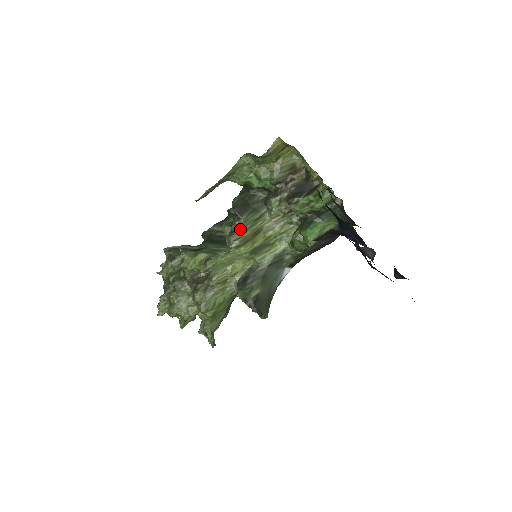
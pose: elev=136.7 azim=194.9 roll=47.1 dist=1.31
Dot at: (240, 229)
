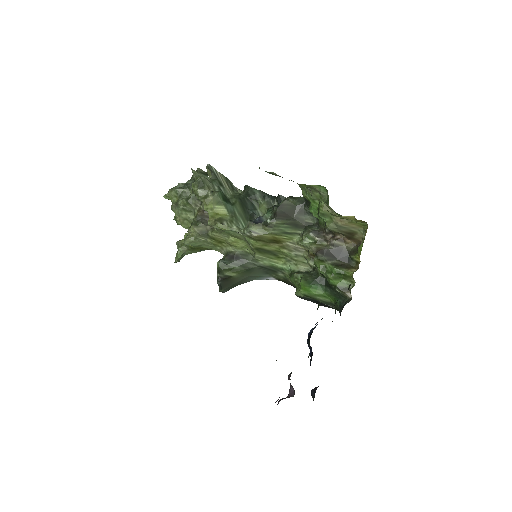
Dot at: (266, 227)
